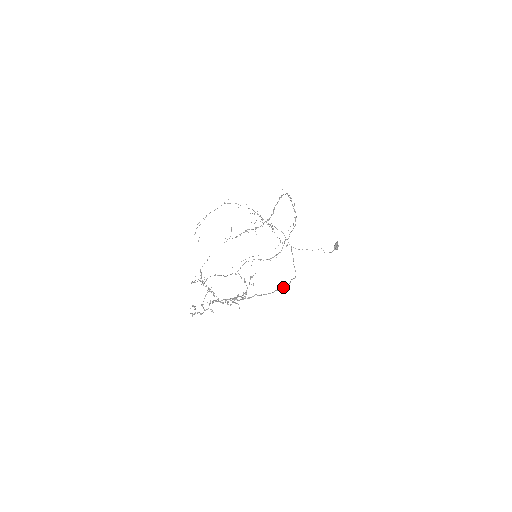
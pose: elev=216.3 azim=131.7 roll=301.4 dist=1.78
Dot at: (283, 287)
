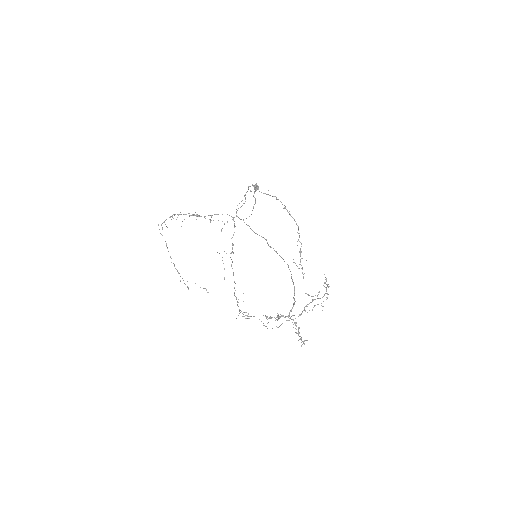
Dot at: occluded
